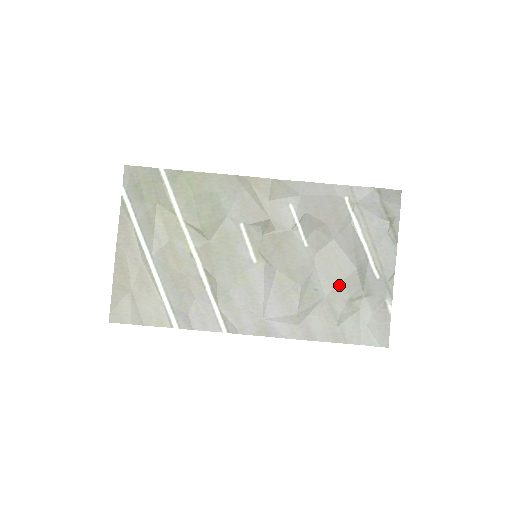
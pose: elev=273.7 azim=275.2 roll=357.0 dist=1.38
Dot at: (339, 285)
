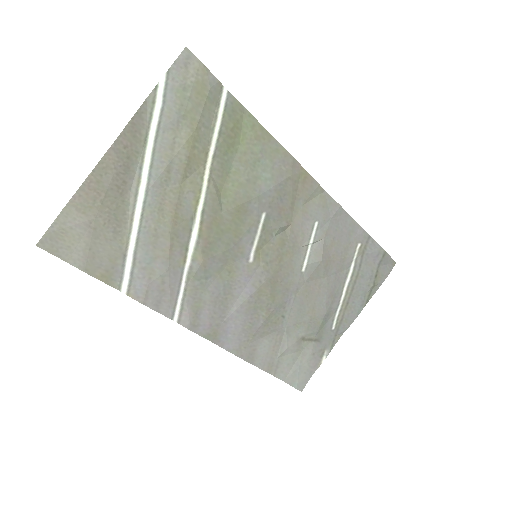
Dot at: (303, 321)
